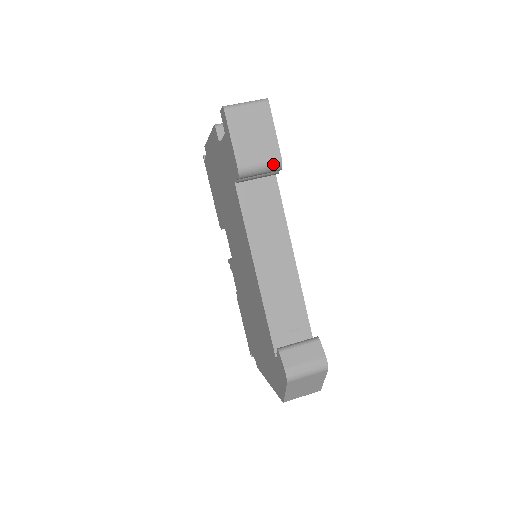
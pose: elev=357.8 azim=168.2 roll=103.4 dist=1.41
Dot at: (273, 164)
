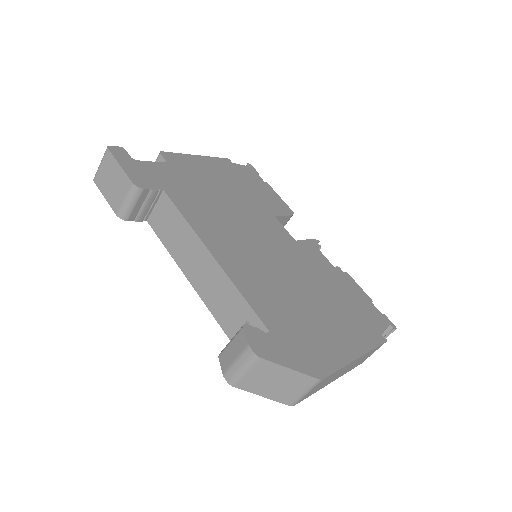
Dot at: (131, 192)
